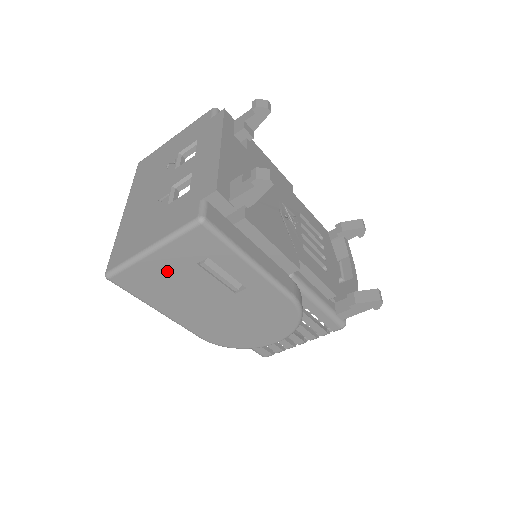
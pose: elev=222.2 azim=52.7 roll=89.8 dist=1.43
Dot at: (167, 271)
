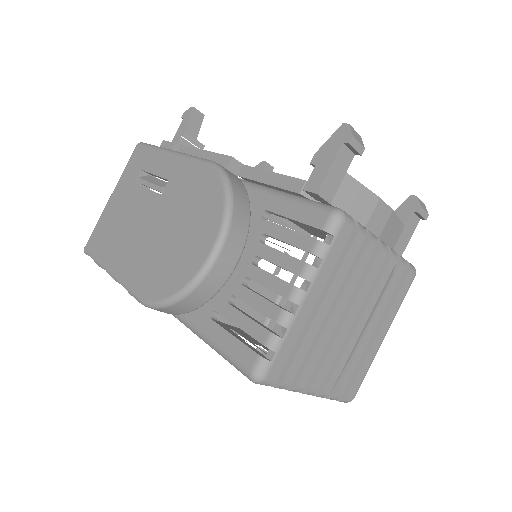
Dot at: (117, 208)
